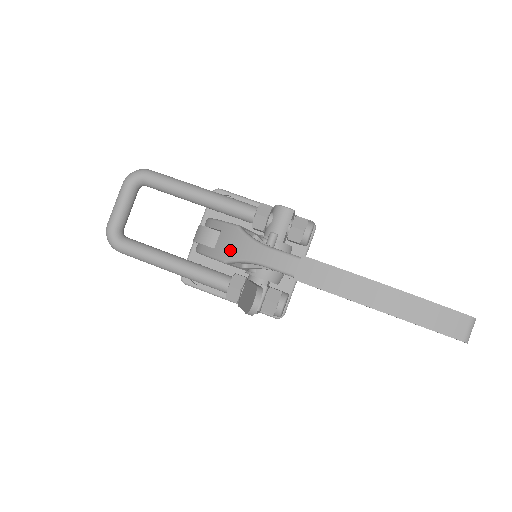
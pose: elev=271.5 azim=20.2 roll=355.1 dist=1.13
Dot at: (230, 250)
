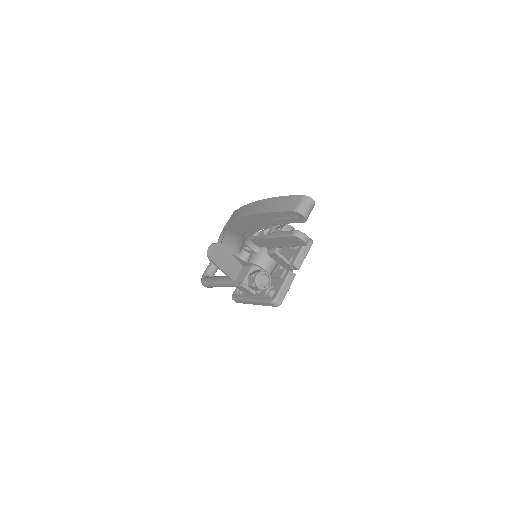
Dot at: occluded
